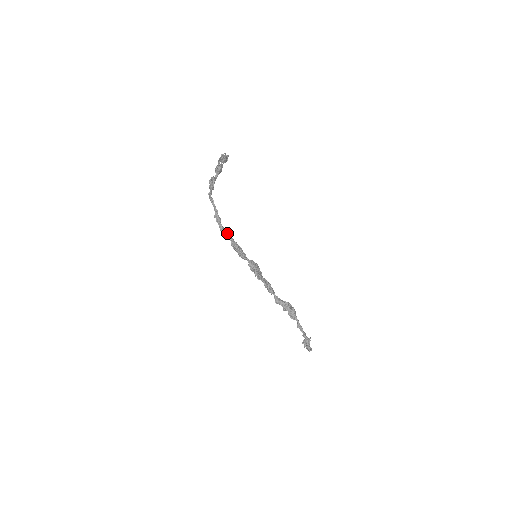
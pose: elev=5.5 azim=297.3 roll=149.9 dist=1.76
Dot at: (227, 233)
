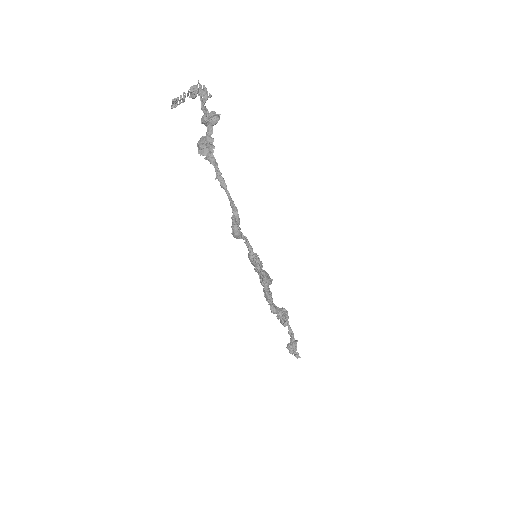
Dot at: (241, 238)
